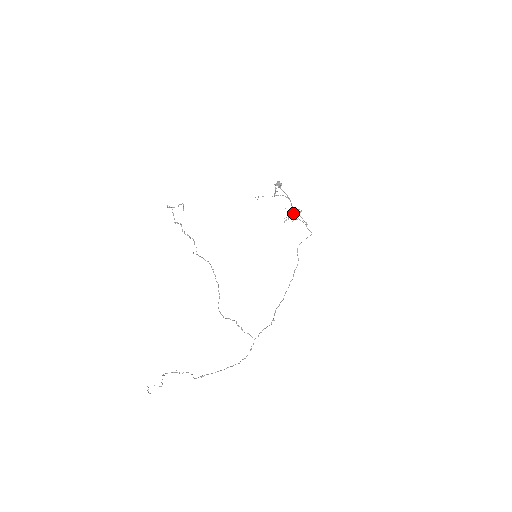
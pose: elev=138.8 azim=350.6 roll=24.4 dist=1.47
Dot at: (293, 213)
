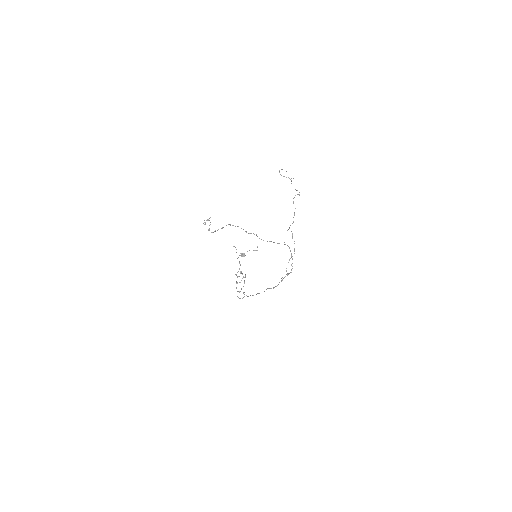
Dot at: occluded
